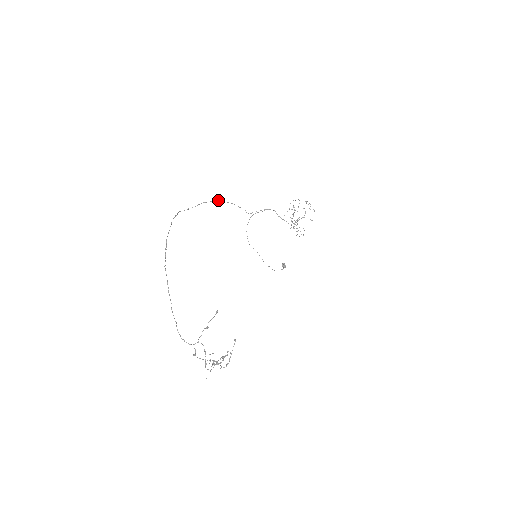
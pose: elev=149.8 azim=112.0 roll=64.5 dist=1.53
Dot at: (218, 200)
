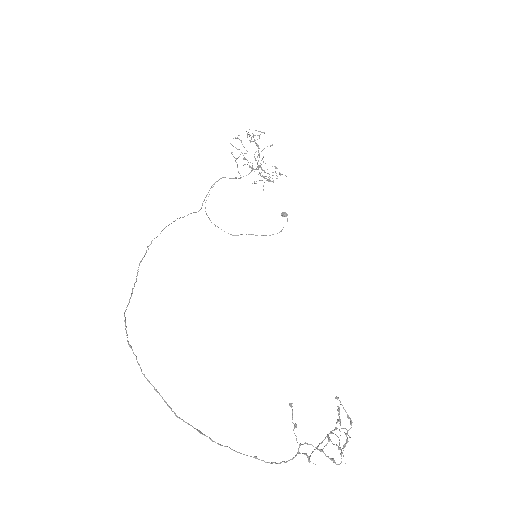
Dot at: occluded
